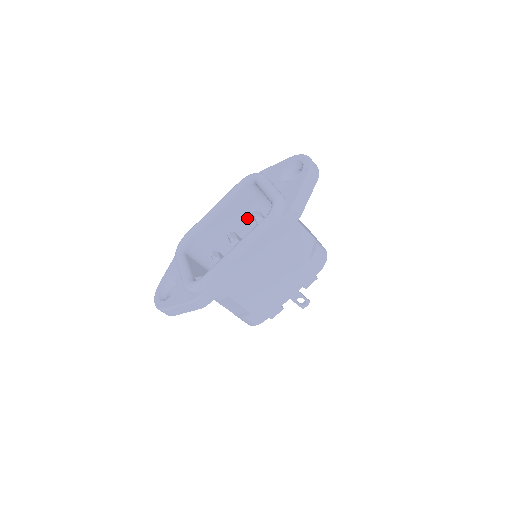
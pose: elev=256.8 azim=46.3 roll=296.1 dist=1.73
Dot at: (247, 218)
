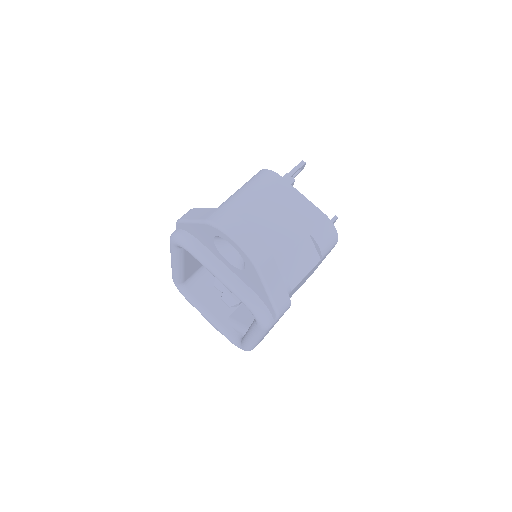
Dot at: occluded
